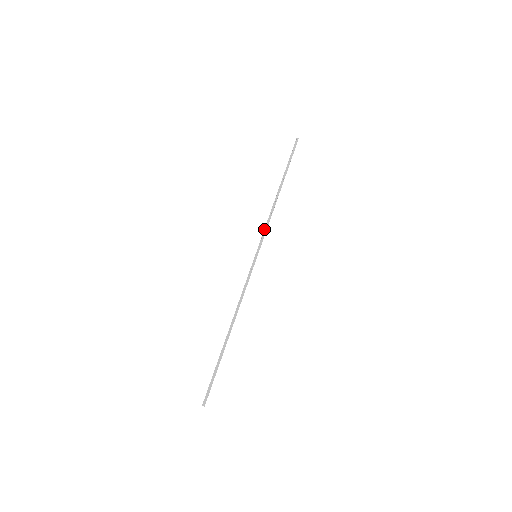
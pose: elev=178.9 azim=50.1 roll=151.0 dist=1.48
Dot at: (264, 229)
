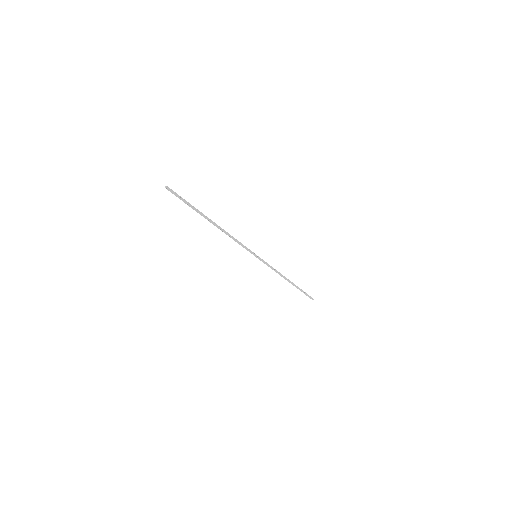
Dot at: (269, 266)
